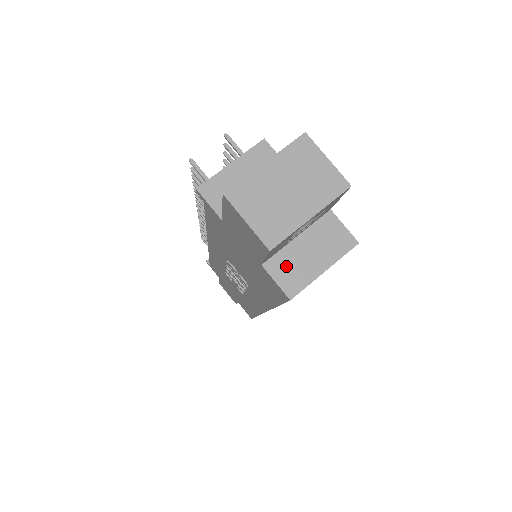
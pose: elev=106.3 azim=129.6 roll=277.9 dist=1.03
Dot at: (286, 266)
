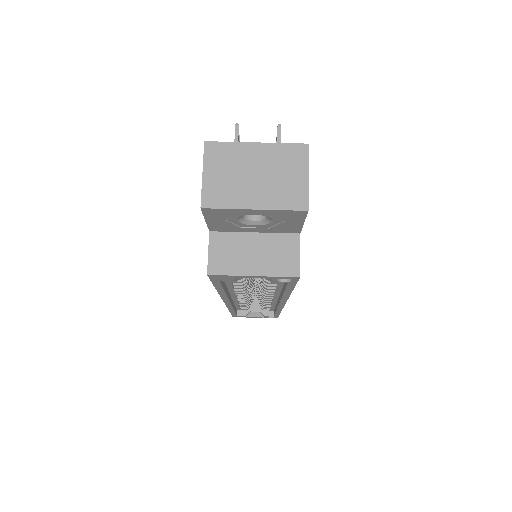
Dot at: (227, 247)
